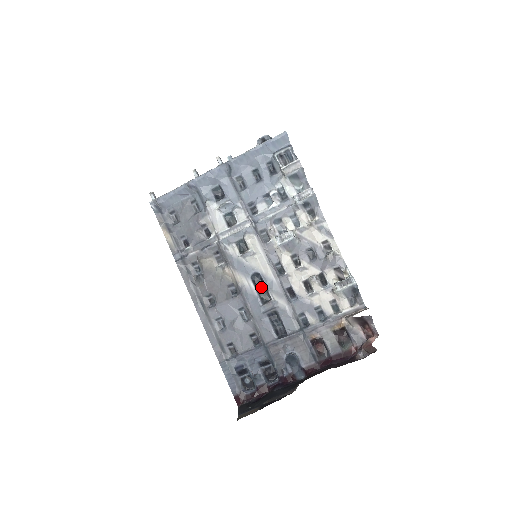
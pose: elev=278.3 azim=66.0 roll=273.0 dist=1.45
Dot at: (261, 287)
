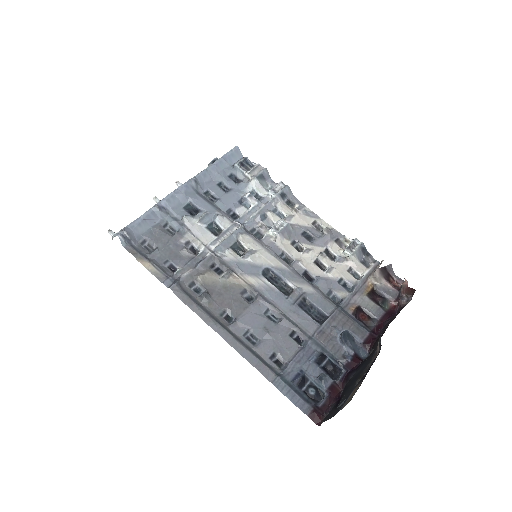
Dot at: (276, 282)
